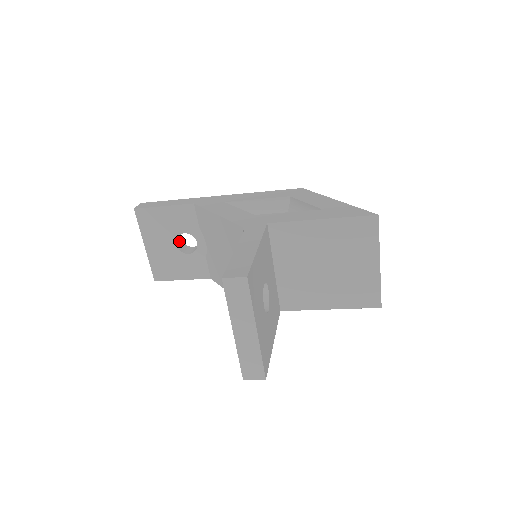
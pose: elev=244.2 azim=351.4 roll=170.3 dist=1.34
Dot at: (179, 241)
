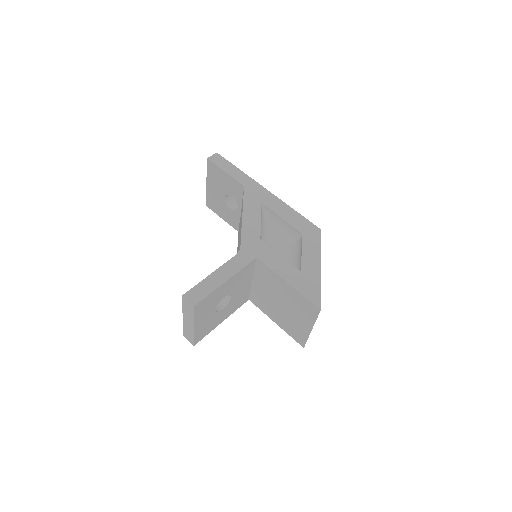
Dot at: occluded
